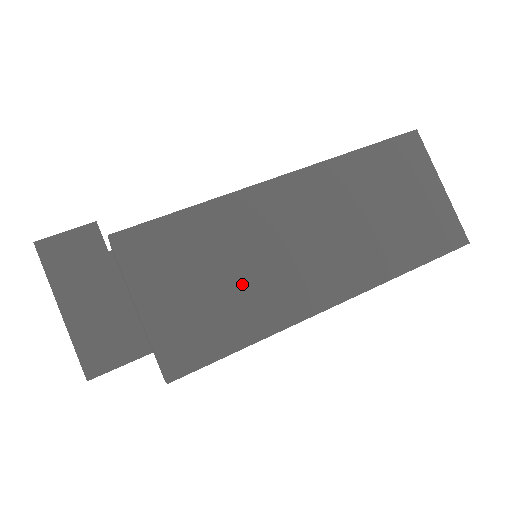
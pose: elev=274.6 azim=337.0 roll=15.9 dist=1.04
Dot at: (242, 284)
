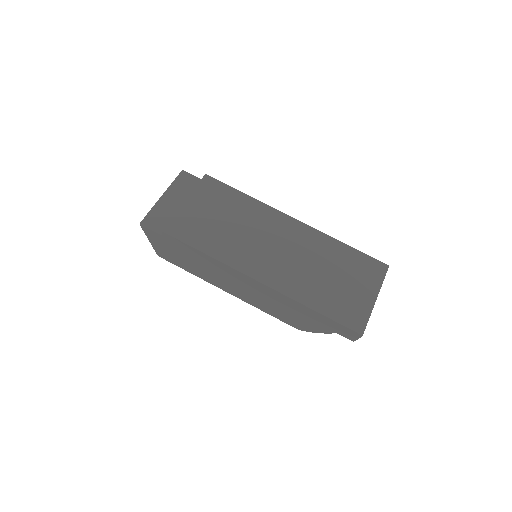
Dot at: (231, 234)
